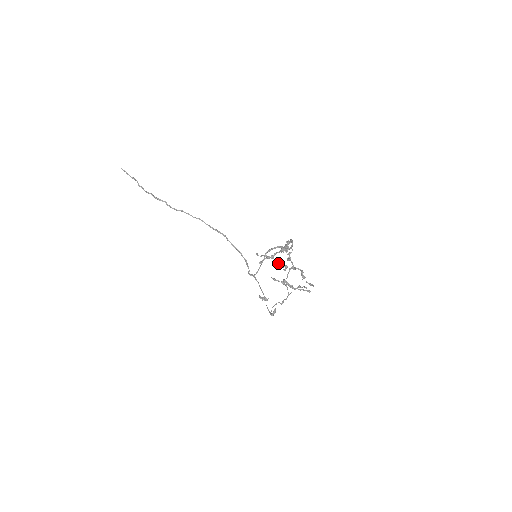
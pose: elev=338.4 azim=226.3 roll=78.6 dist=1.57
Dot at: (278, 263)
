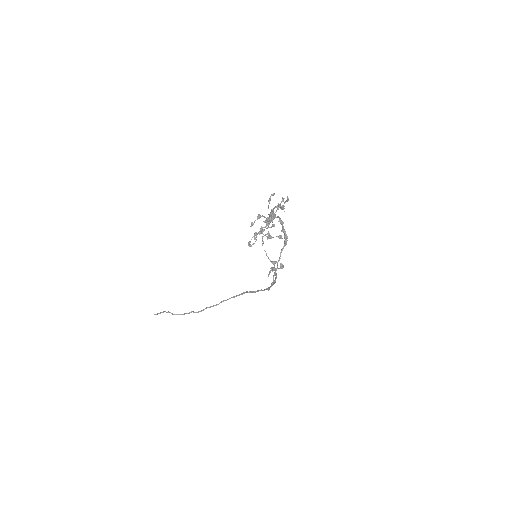
Dot at: (272, 237)
